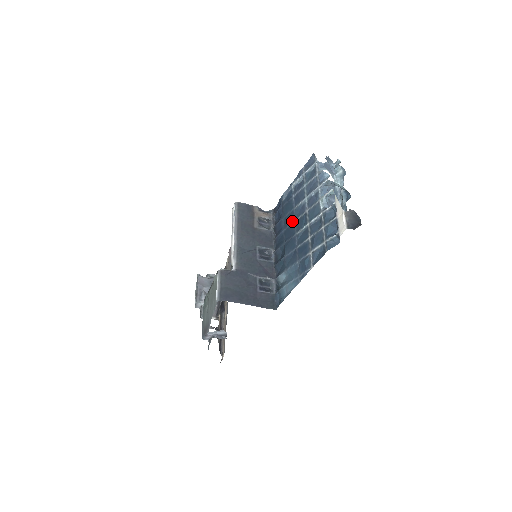
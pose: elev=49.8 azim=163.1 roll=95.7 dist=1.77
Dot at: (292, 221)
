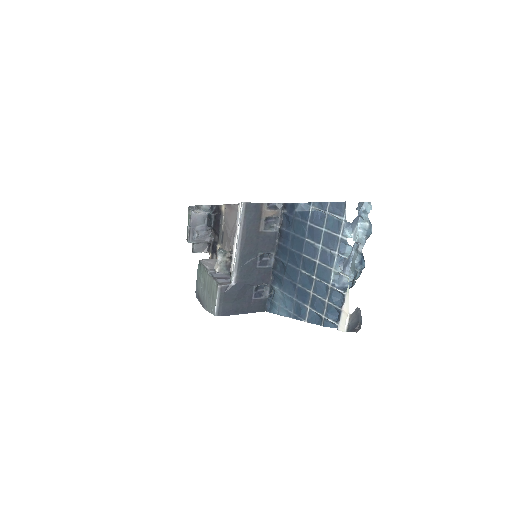
Dot at: (300, 251)
